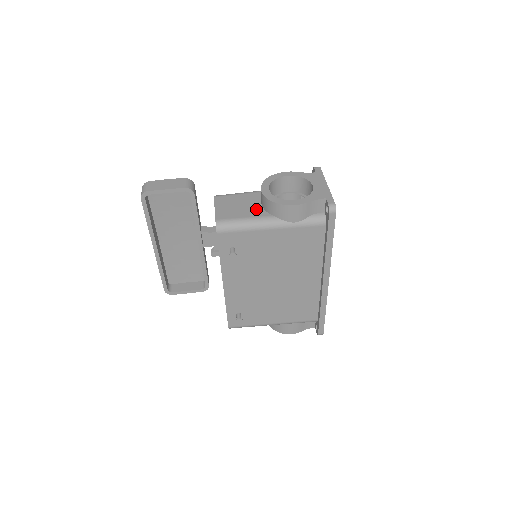
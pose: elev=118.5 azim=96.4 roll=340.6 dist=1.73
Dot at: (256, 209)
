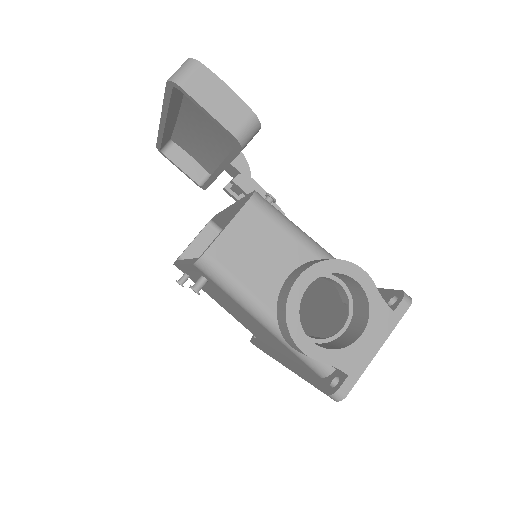
Dot at: (271, 282)
